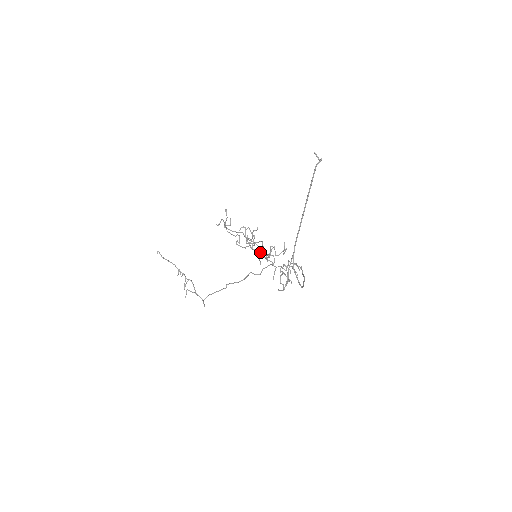
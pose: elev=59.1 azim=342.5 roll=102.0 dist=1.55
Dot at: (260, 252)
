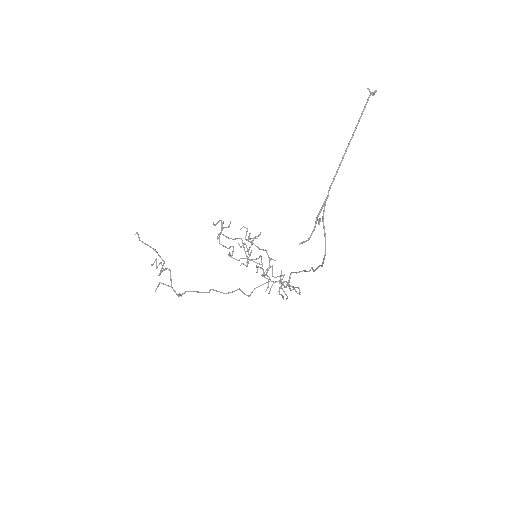
Dot at: occluded
